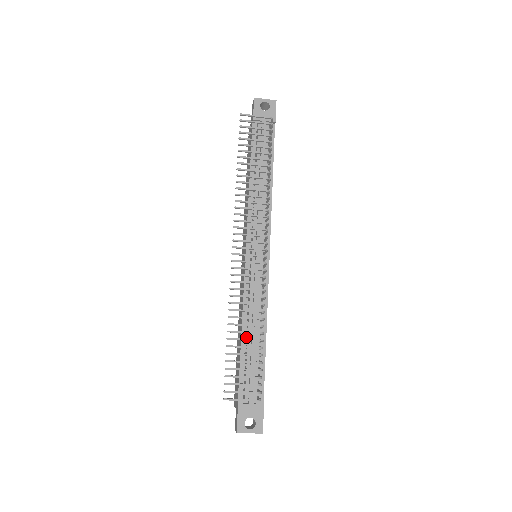
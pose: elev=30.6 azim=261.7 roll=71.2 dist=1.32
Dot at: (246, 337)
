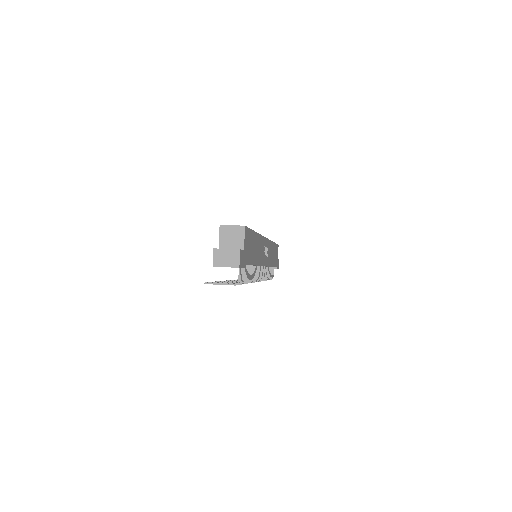
Dot at: occluded
